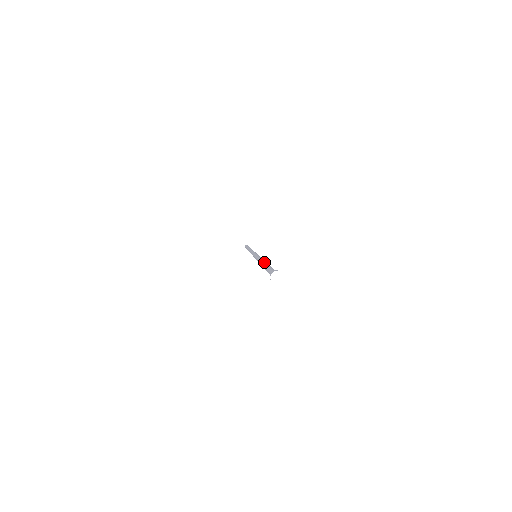
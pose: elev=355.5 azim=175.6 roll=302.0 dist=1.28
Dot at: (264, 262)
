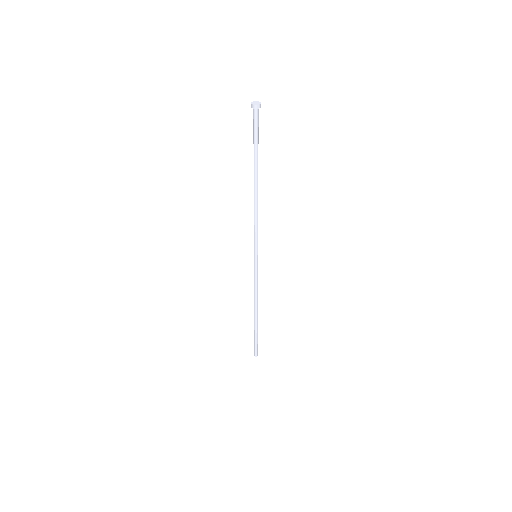
Dot at: (254, 180)
